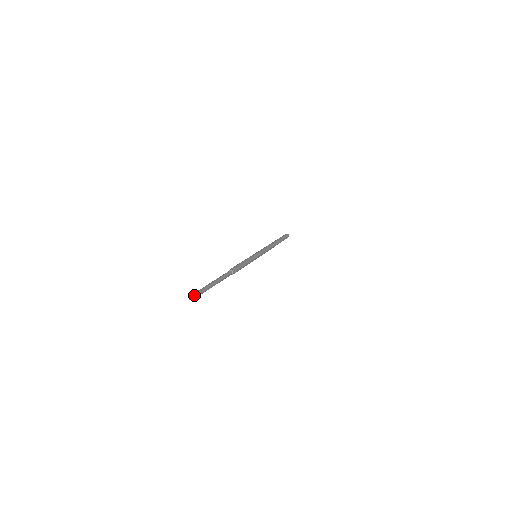
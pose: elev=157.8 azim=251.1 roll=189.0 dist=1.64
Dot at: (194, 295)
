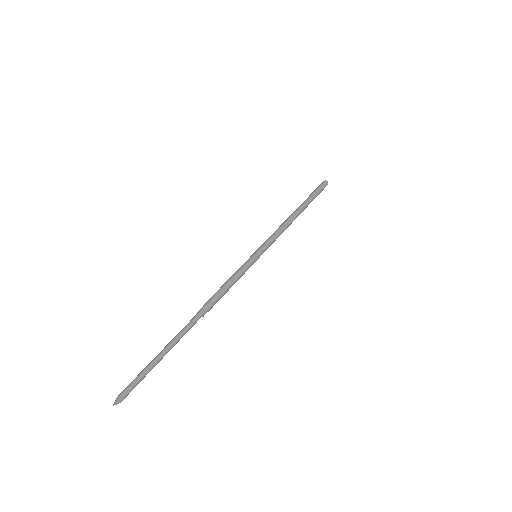
Dot at: (123, 397)
